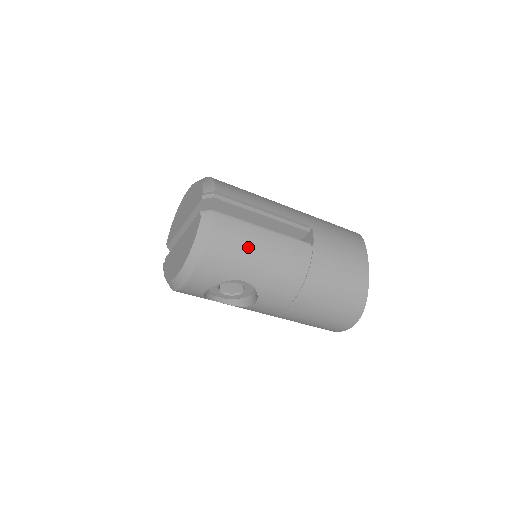
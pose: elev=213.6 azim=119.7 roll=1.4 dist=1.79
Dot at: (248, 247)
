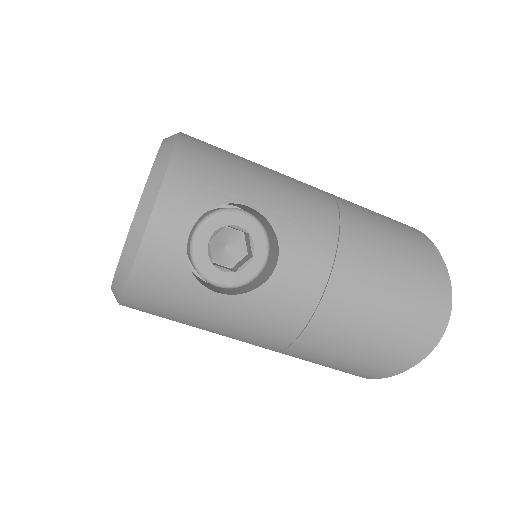
Dot at: (240, 165)
